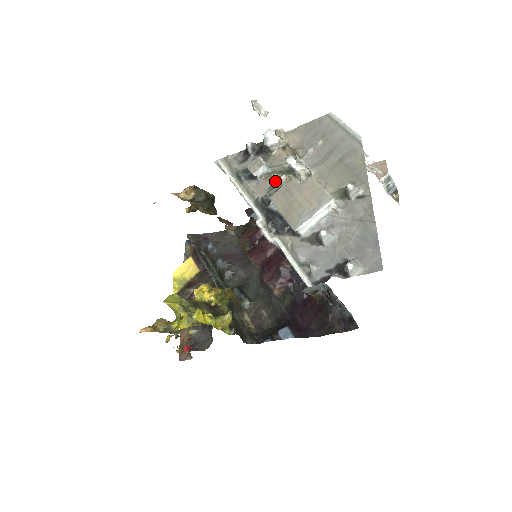
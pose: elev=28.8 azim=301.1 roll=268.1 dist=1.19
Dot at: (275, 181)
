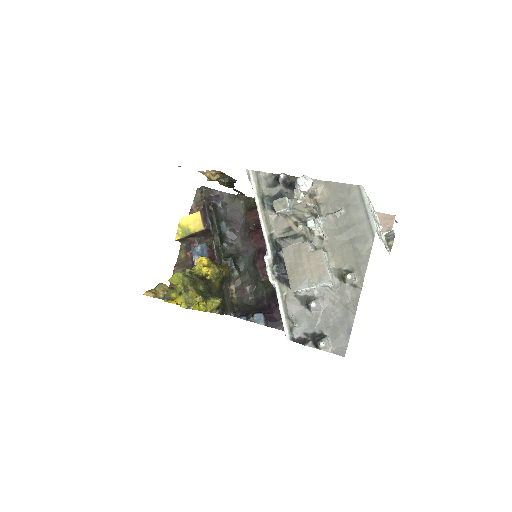
Dot at: (292, 225)
